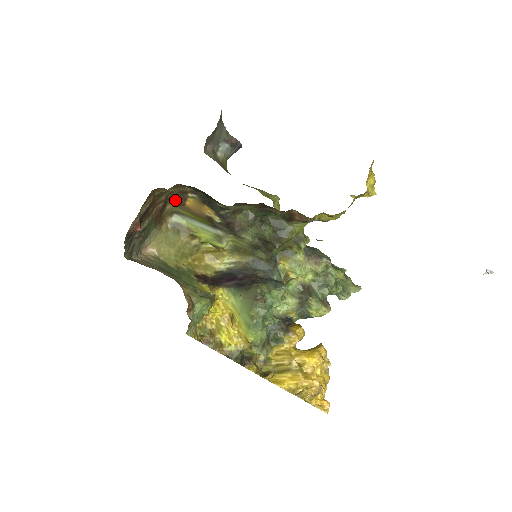
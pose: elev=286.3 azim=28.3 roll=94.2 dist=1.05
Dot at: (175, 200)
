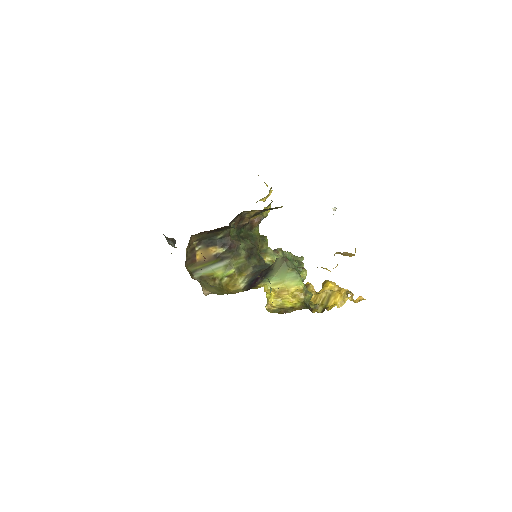
Dot at: (189, 261)
